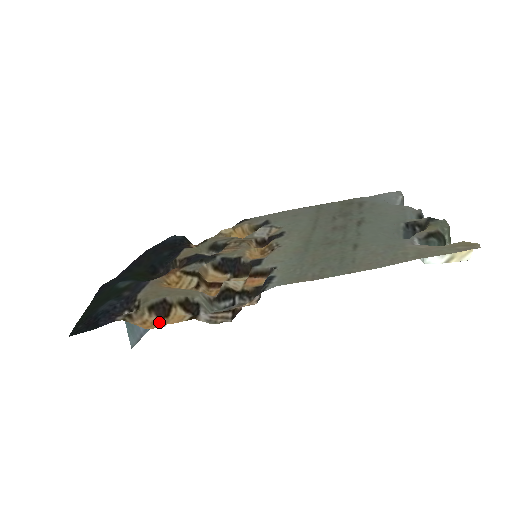
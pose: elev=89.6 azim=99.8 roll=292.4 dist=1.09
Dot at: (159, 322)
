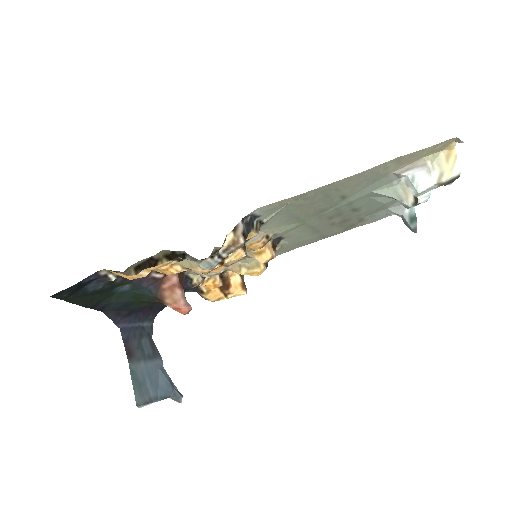
Dot at: (144, 276)
